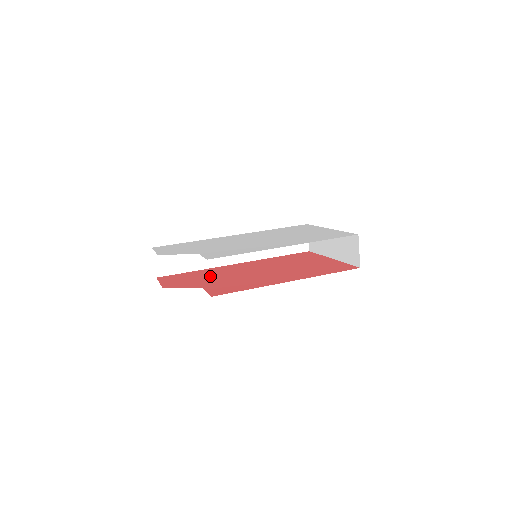
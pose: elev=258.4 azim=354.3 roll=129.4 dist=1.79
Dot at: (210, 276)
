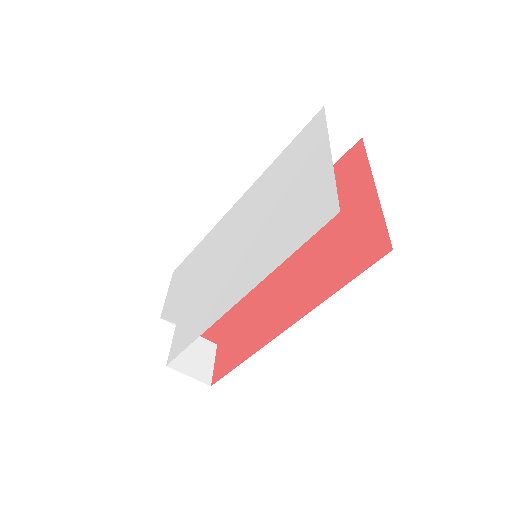
Dot at: occluded
